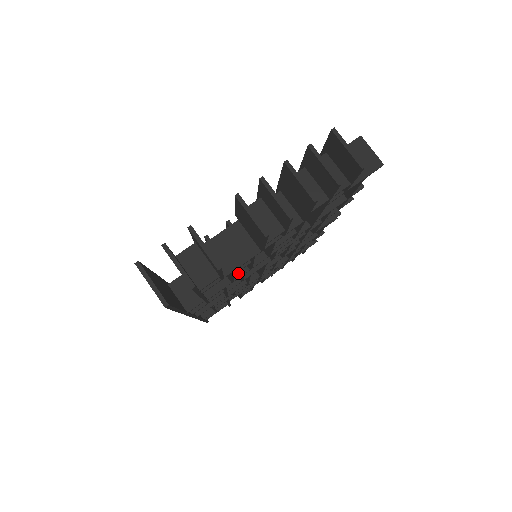
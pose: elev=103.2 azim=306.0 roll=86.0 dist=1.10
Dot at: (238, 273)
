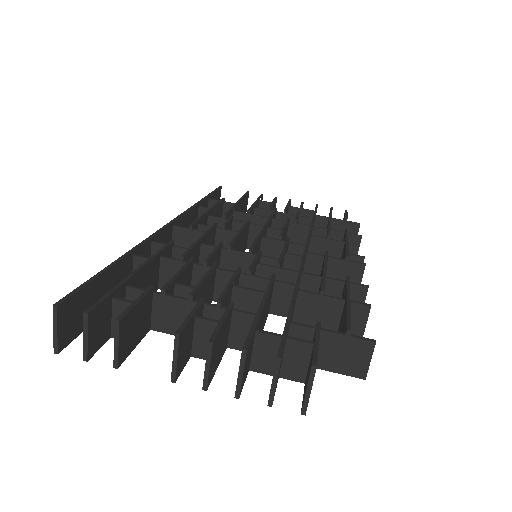
Dot at: occluded
